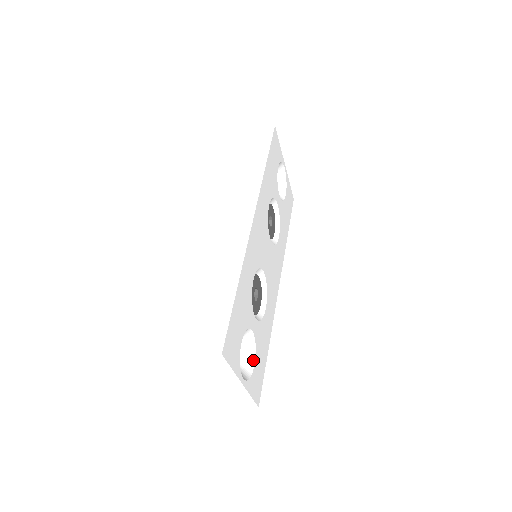
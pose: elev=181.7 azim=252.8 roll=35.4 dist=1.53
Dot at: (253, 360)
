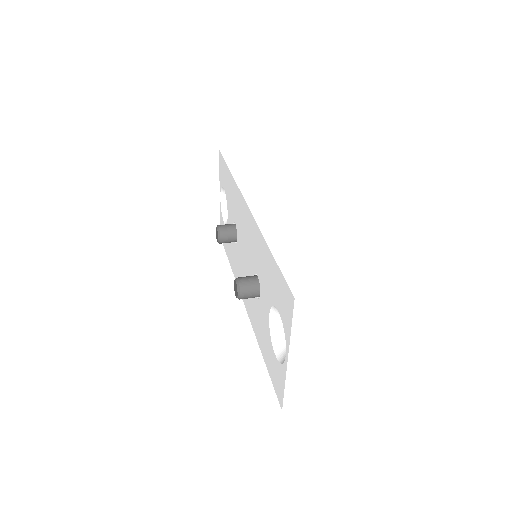
Dot at: occluded
